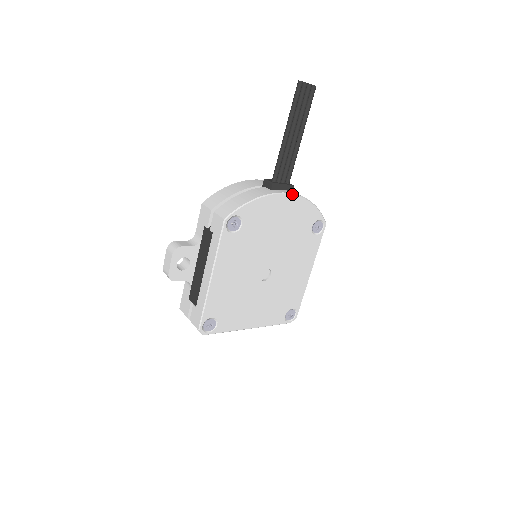
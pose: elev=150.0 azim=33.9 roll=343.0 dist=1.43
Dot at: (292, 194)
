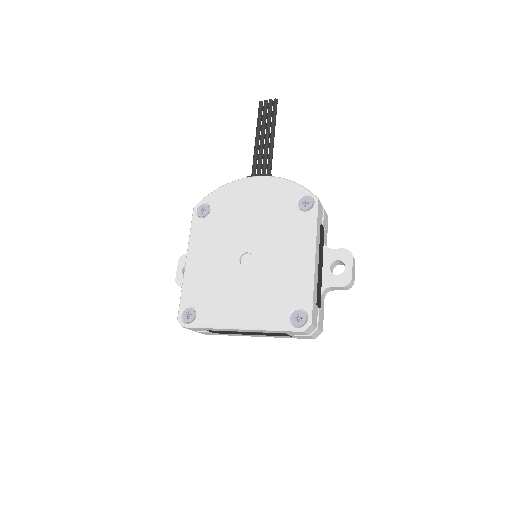
Dot at: (260, 176)
